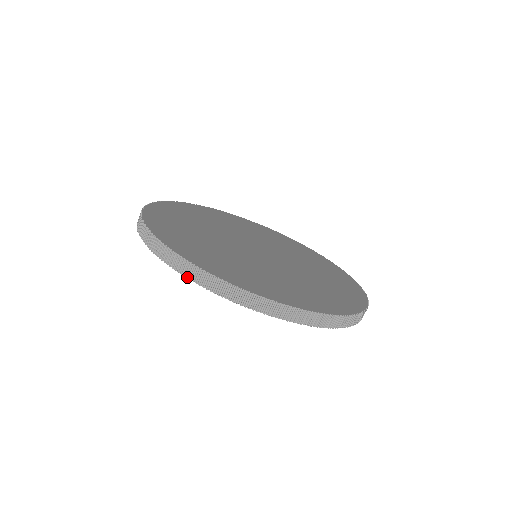
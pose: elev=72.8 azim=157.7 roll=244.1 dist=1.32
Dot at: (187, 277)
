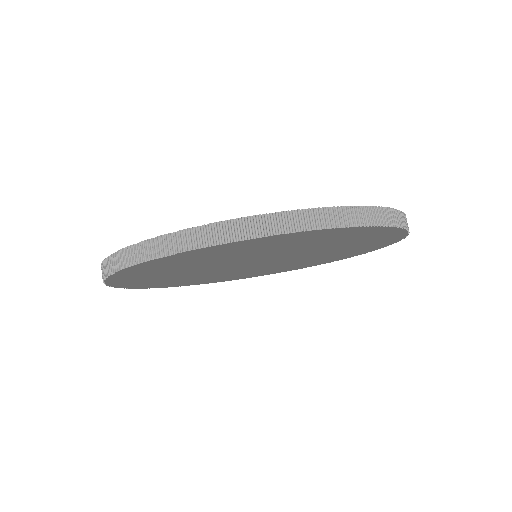
Dot at: (107, 285)
